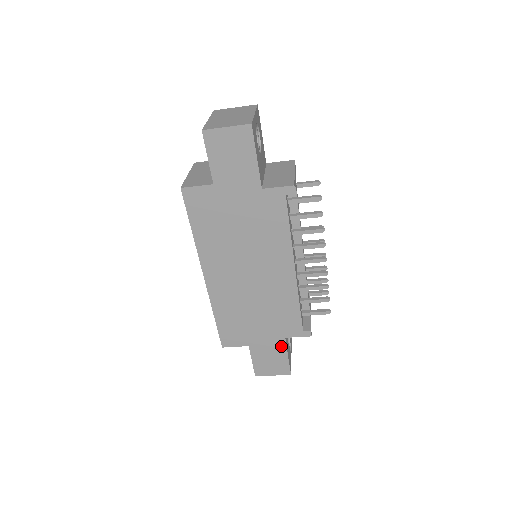
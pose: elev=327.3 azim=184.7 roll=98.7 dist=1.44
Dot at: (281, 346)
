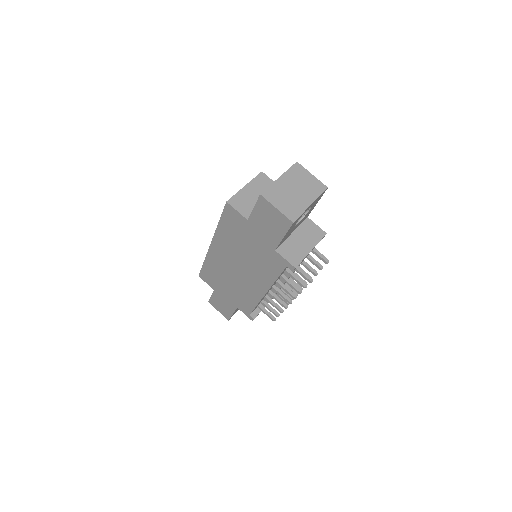
Dot at: (232, 307)
